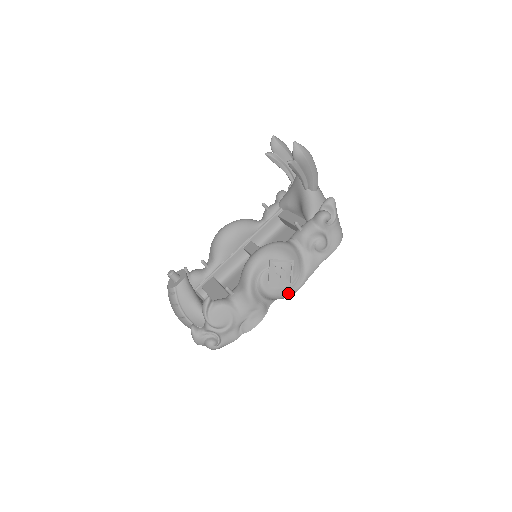
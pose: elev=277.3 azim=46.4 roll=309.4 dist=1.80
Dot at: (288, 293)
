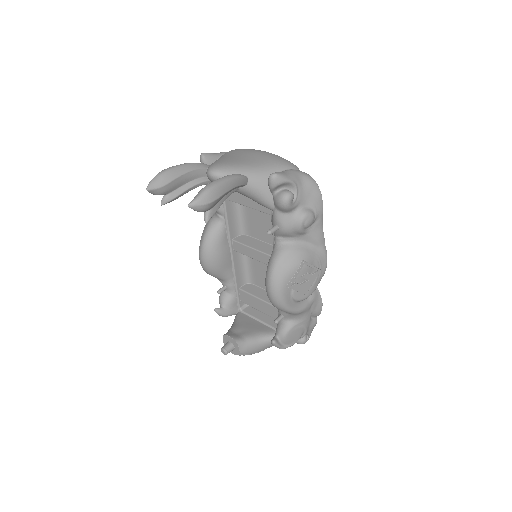
Dot at: (323, 274)
